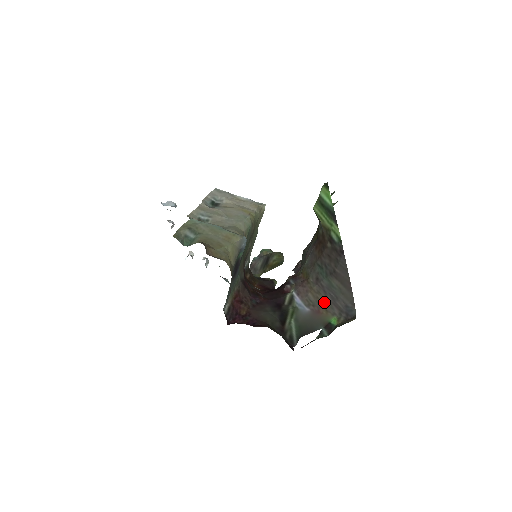
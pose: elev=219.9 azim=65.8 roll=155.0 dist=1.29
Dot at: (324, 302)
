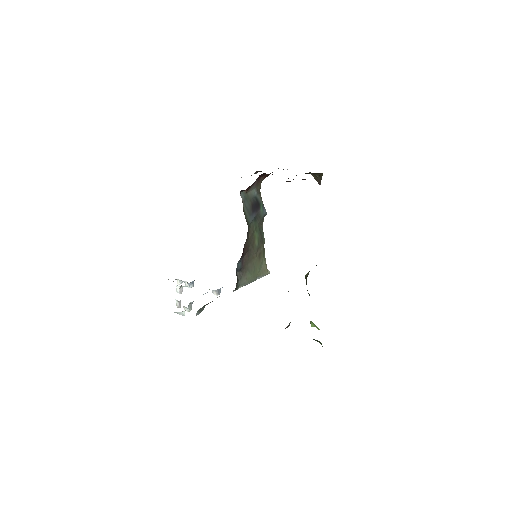
Dot at: occluded
